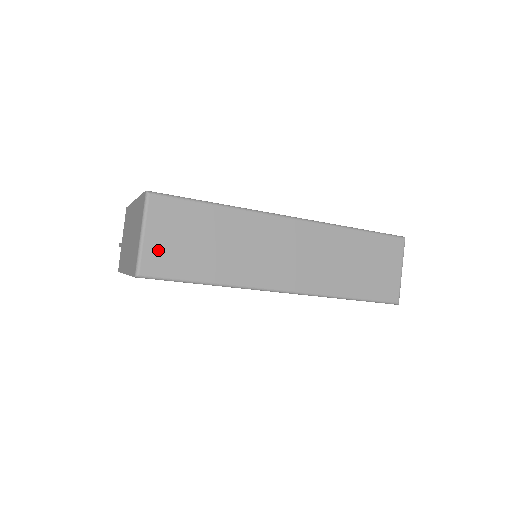
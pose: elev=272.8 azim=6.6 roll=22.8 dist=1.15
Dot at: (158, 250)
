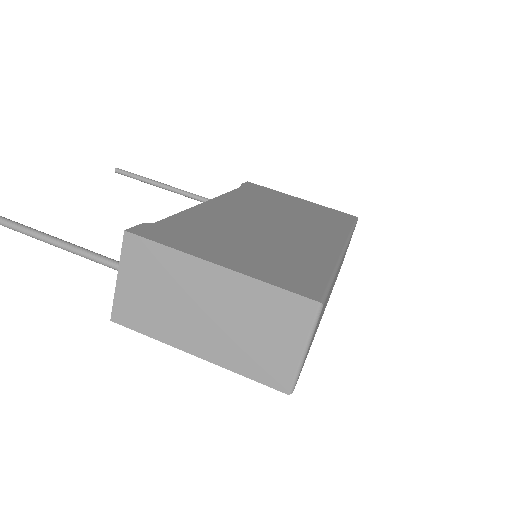
Dot at: (306, 355)
